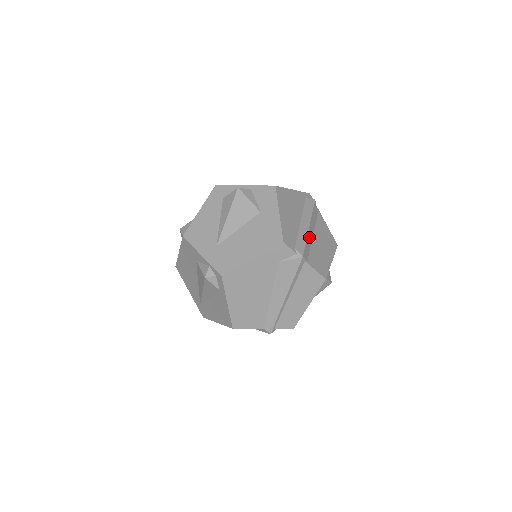
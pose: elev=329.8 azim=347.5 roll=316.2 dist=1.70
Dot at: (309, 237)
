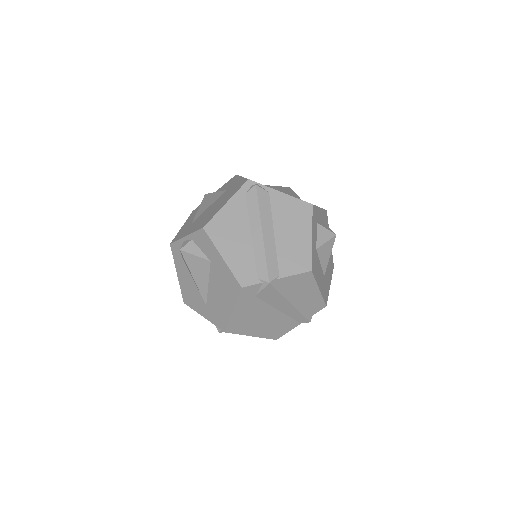
Dot at: (268, 245)
